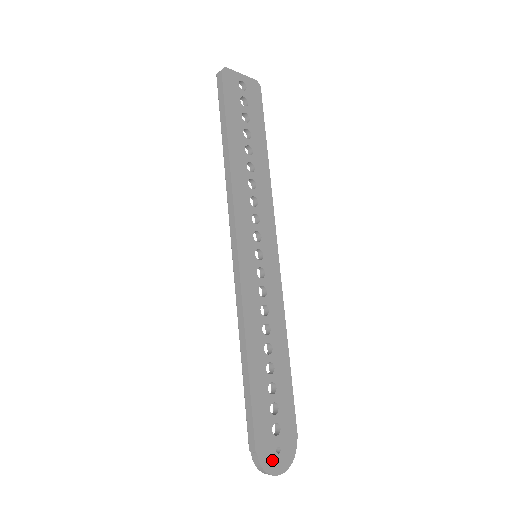
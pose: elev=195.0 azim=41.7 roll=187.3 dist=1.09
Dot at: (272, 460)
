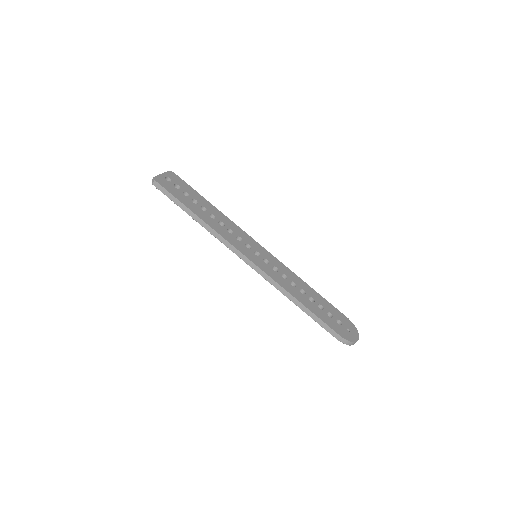
Dot at: (350, 336)
